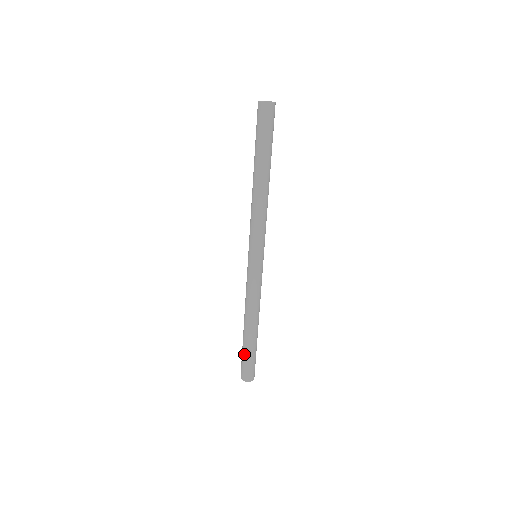
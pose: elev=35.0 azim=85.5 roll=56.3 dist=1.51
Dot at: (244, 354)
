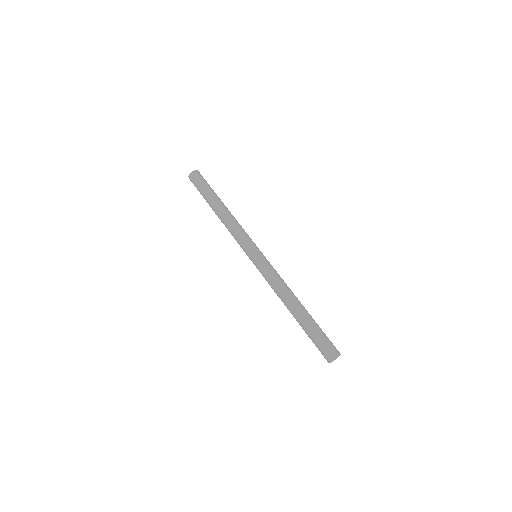
Dot at: (309, 335)
